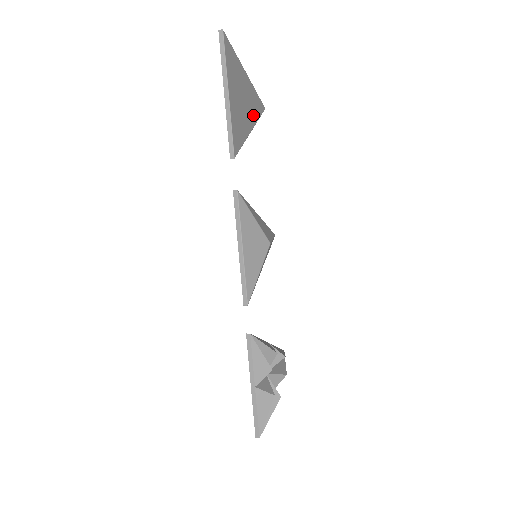
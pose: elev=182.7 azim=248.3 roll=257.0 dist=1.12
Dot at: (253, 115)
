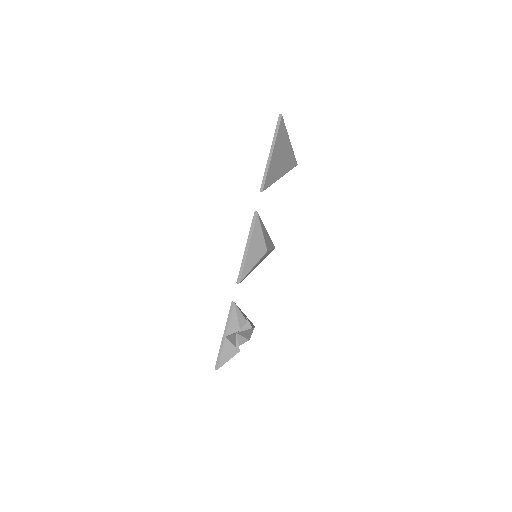
Dot at: (286, 168)
